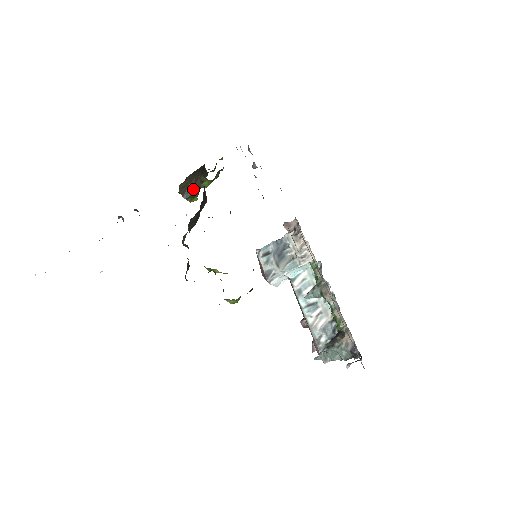
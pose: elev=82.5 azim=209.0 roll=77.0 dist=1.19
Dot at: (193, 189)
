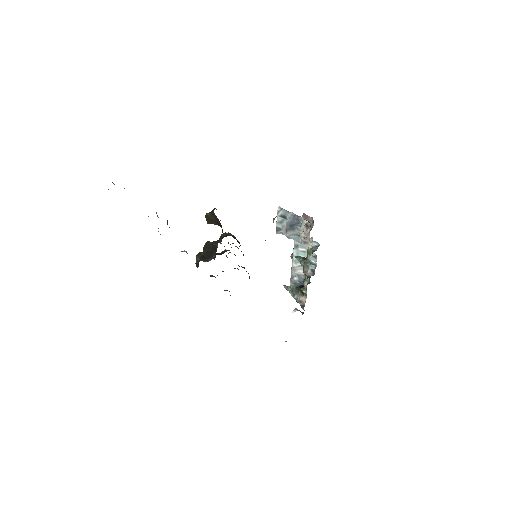
Dot at: (215, 224)
